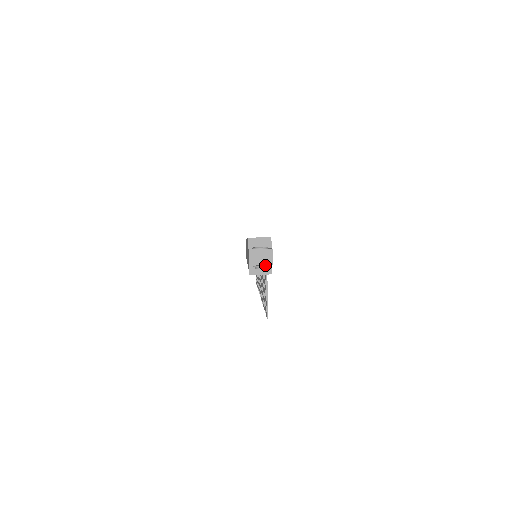
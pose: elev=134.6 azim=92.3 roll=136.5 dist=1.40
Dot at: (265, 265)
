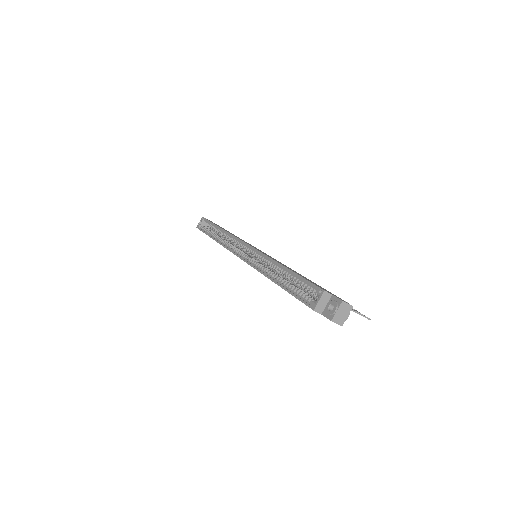
Dot at: (348, 313)
